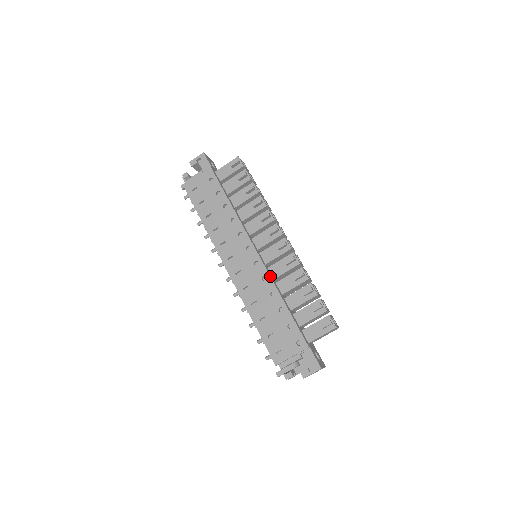
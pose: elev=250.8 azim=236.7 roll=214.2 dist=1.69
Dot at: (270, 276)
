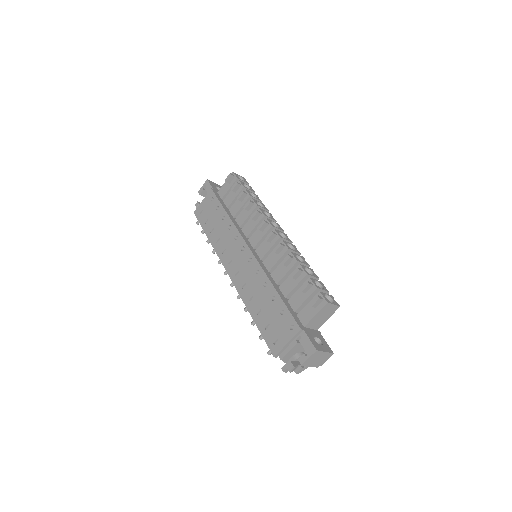
Dot at: (262, 268)
